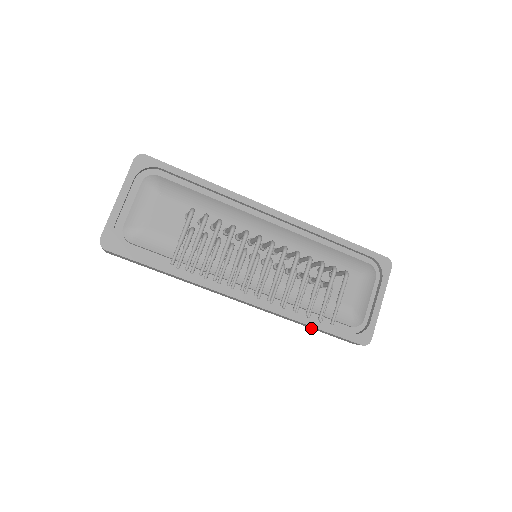
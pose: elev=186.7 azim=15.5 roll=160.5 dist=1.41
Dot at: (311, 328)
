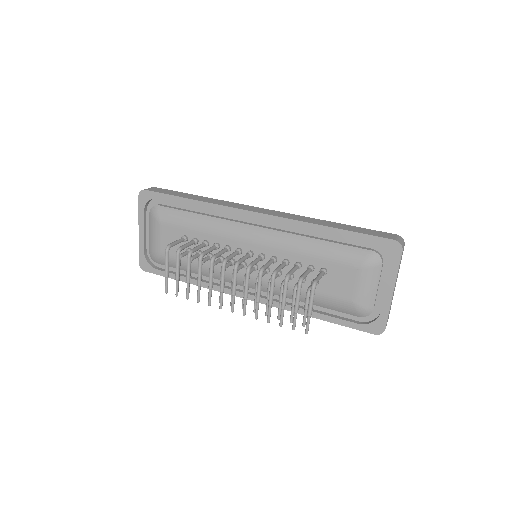
Dot at: occluded
